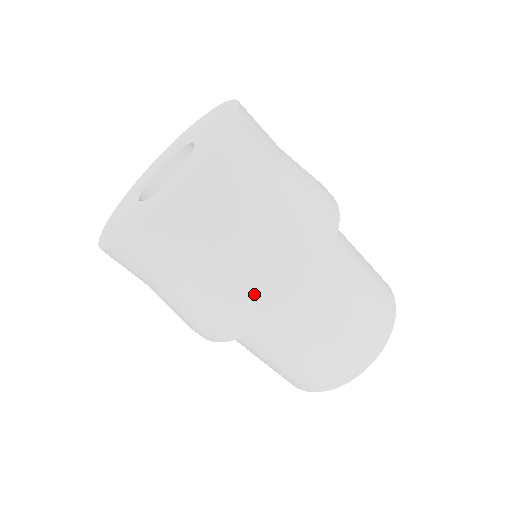
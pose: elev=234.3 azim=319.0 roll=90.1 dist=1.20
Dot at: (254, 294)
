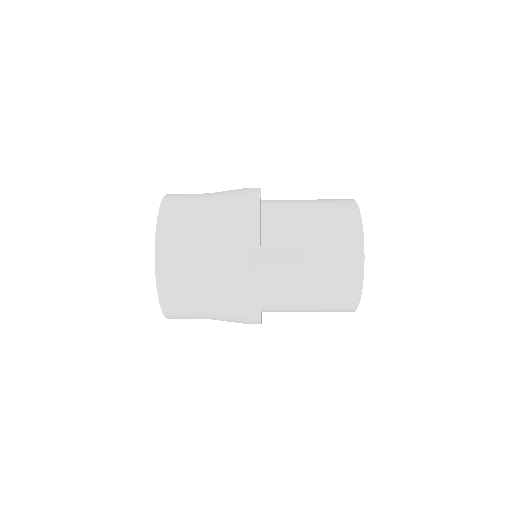
Dot at: (237, 301)
